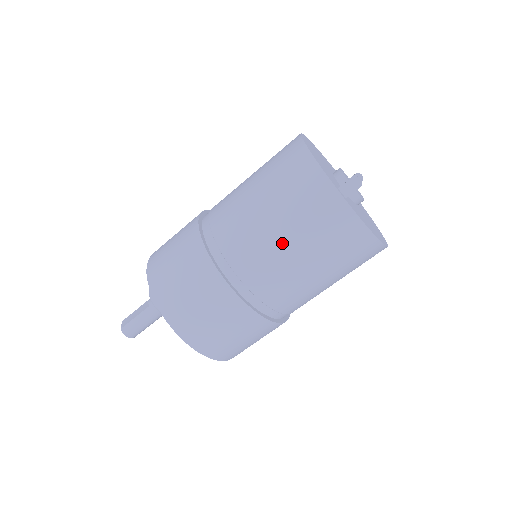
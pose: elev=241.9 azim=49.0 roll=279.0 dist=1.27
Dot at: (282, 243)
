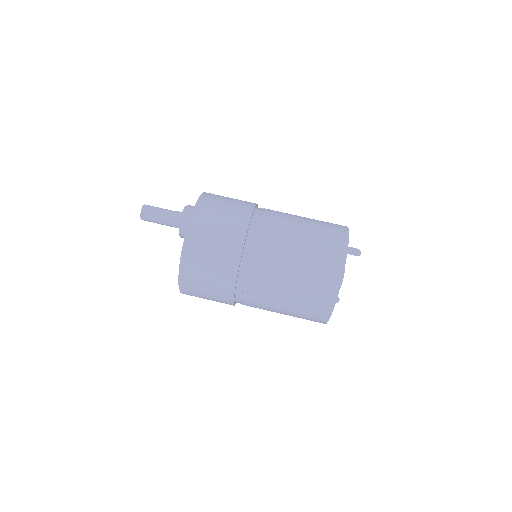
Dot at: (298, 234)
